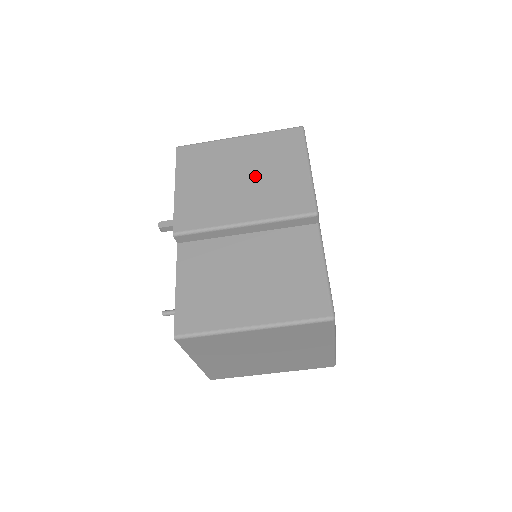
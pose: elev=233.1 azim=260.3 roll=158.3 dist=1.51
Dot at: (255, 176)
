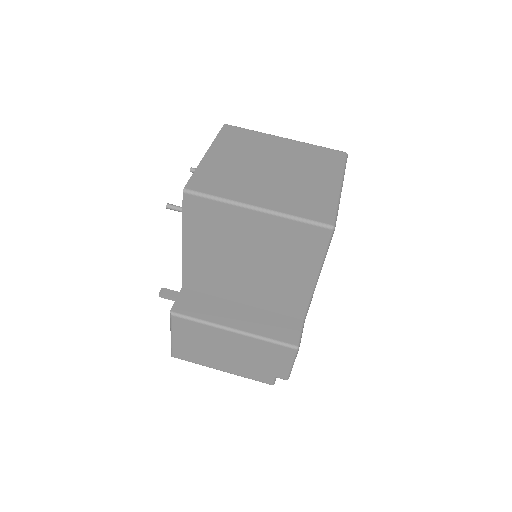
Dot at: occluded
